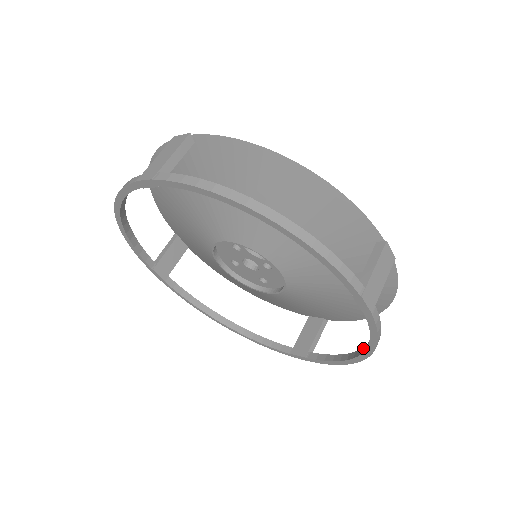
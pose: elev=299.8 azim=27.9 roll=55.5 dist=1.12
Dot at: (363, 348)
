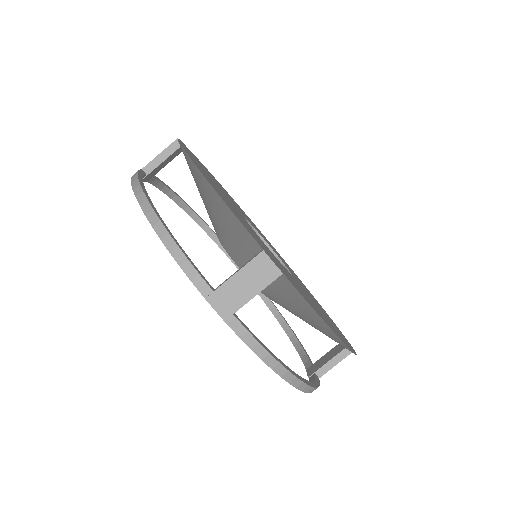
Dot at: occluded
